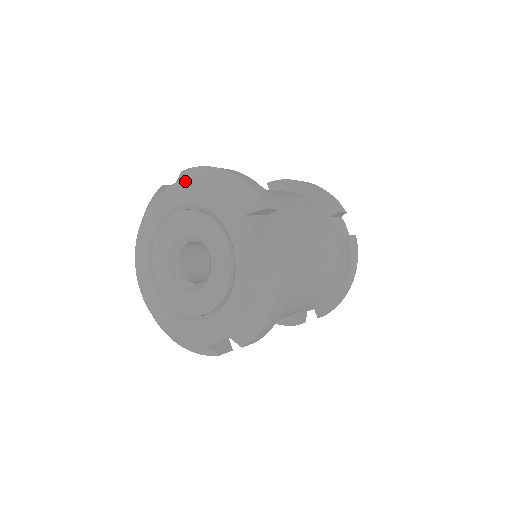
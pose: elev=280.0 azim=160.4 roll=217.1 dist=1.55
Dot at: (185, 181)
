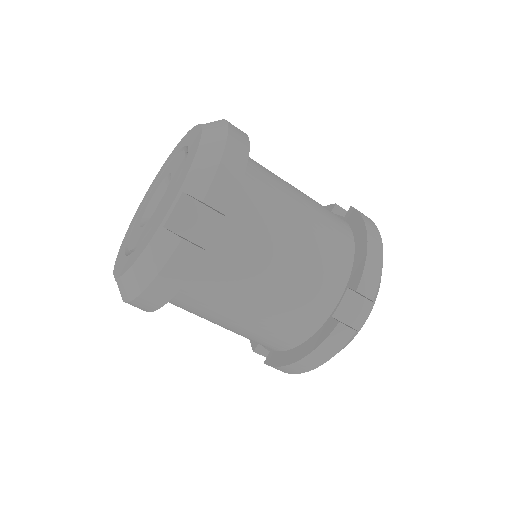
Dot at: (202, 127)
